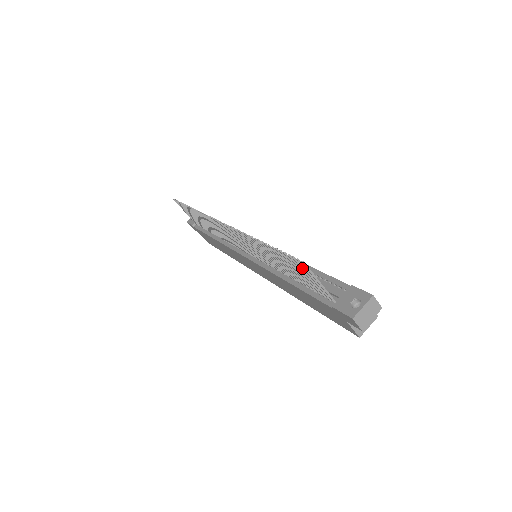
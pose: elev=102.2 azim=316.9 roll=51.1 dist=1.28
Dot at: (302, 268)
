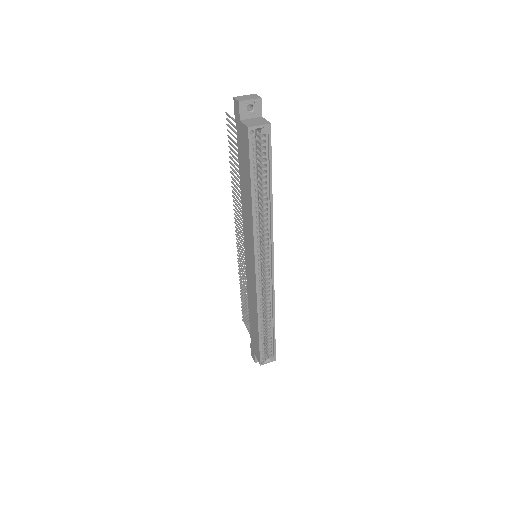
Dot at: (231, 128)
